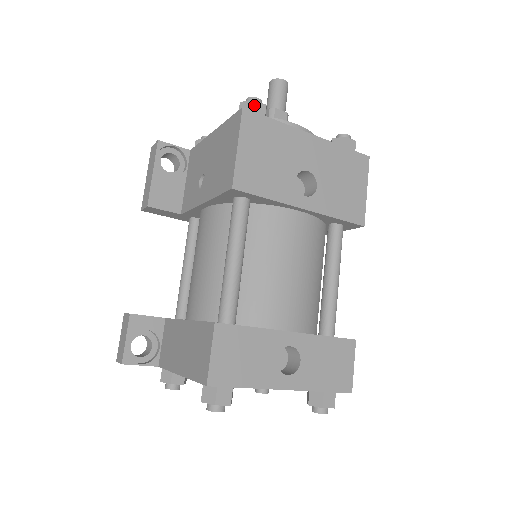
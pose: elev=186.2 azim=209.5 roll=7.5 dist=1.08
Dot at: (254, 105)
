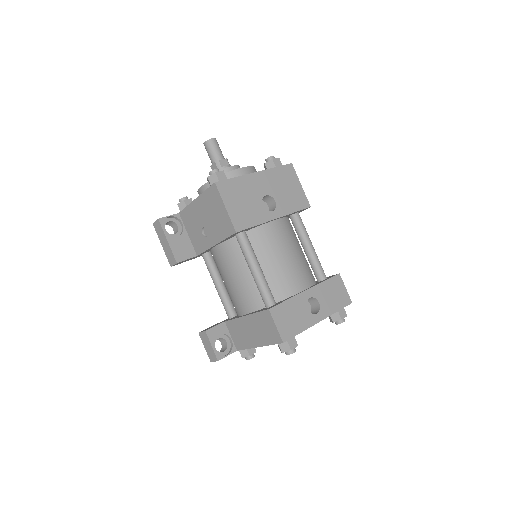
Dot at: (218, 175)
